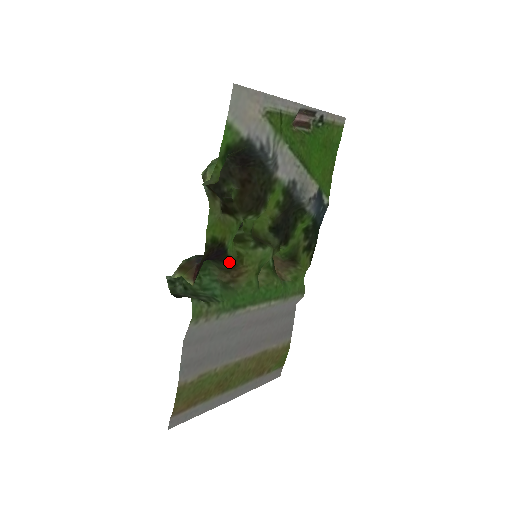
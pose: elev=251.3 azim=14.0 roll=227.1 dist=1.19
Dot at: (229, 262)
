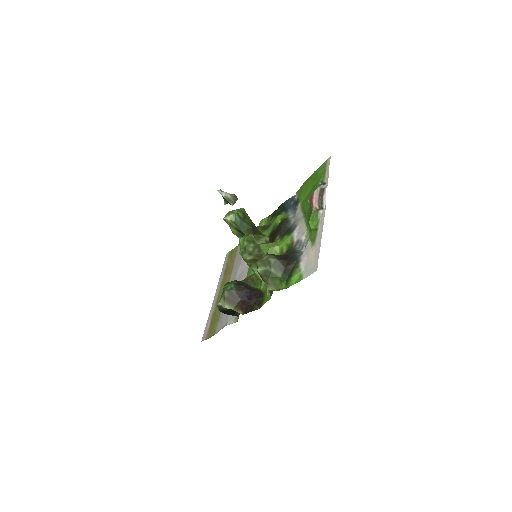
Dot at: (256, 287)
